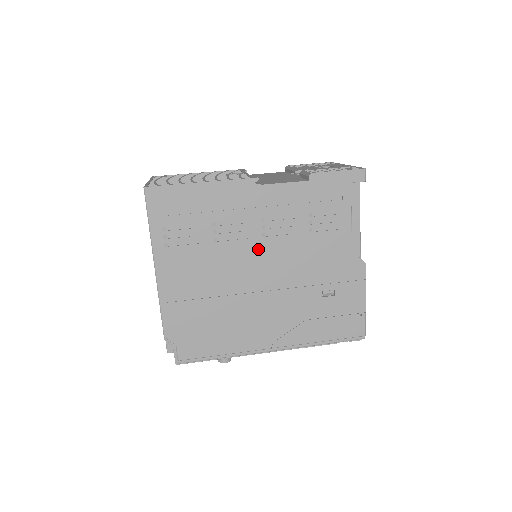
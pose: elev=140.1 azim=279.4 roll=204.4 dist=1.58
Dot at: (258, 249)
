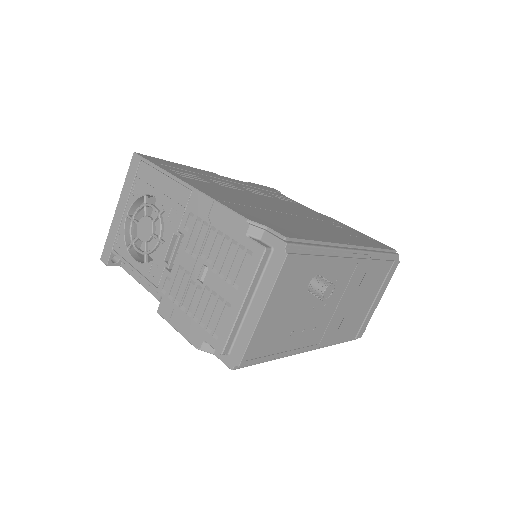
Dot at: (258, 197)
